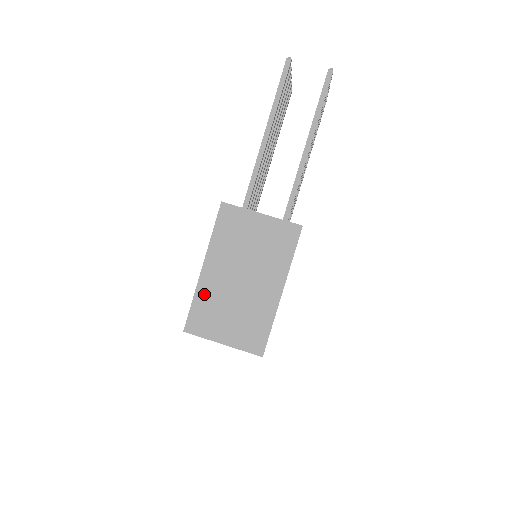
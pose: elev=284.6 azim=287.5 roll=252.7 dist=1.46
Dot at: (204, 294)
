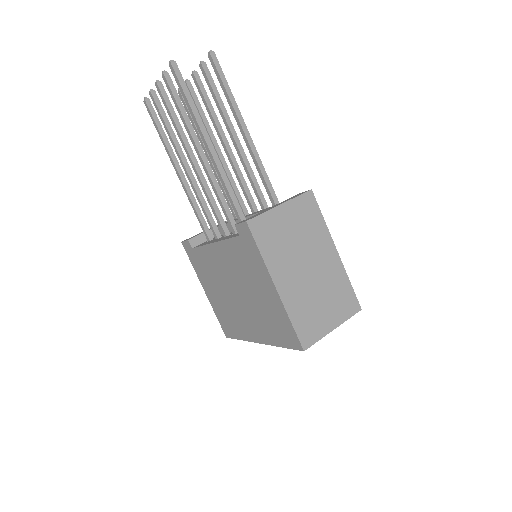
Dot at: (294, 307)
